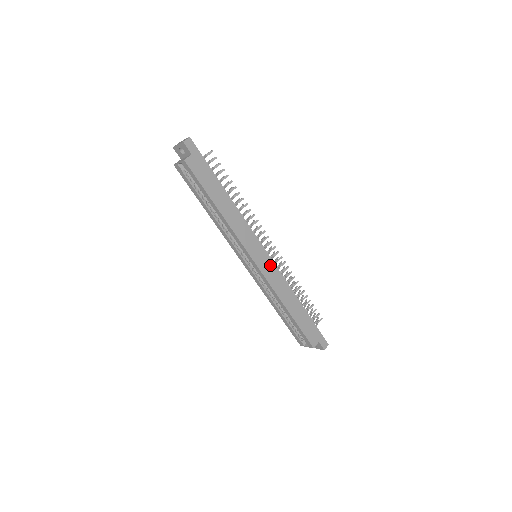
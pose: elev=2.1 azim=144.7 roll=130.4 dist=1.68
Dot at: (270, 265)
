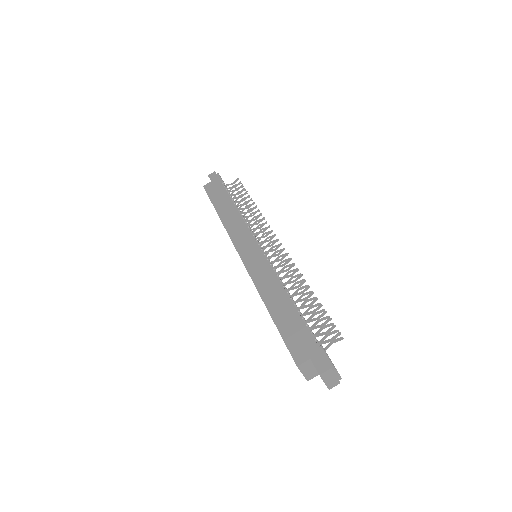
Dot at: (258, 257)
